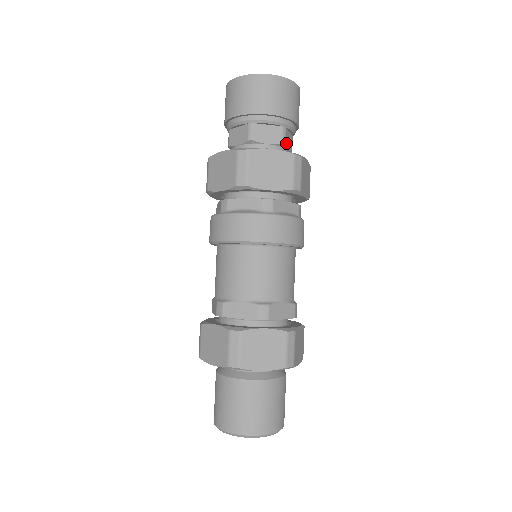
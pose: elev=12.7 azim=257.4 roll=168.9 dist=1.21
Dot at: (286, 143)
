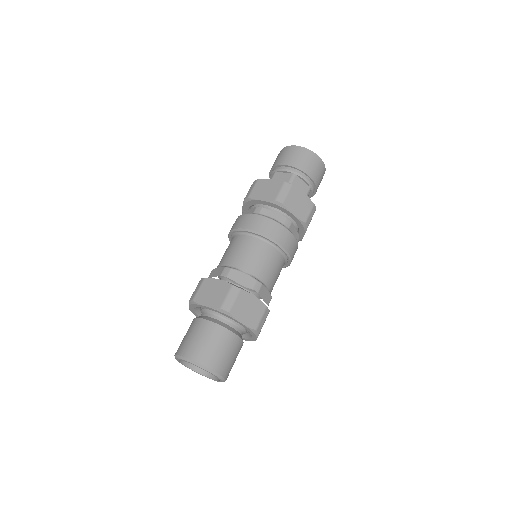
Dot at: occluded
